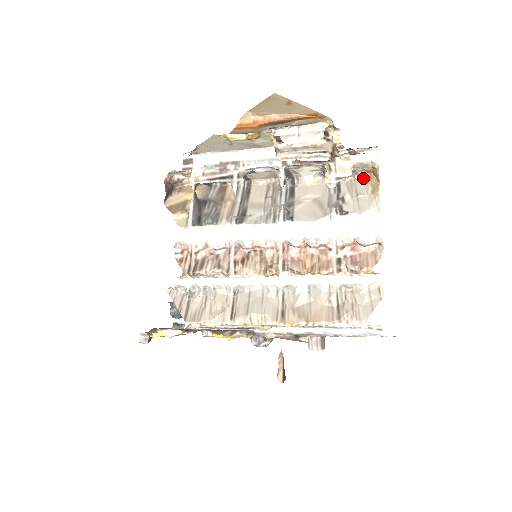
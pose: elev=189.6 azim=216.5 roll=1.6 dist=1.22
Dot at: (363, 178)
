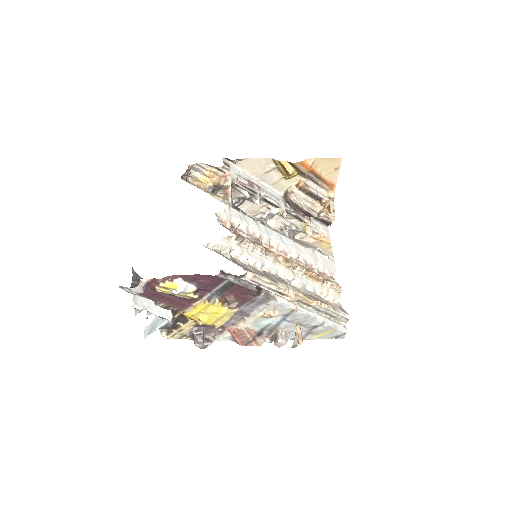
Dot at: (311, 242)
